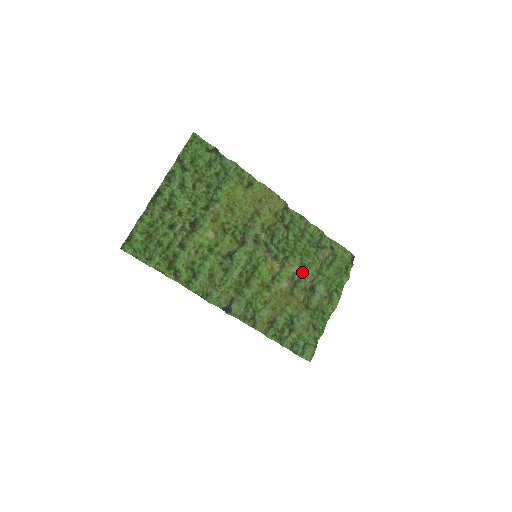
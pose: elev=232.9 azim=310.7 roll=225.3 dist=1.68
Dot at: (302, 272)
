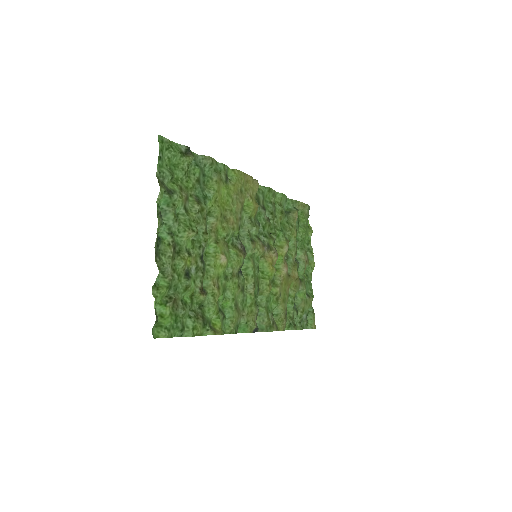
Dot at: occluded
